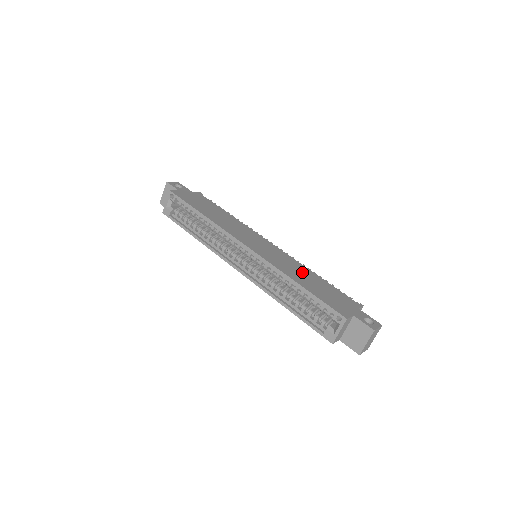
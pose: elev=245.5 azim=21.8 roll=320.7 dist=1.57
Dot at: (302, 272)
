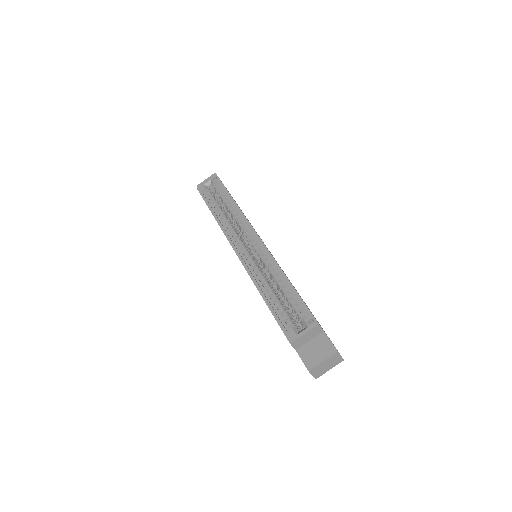
Dot at: occluded
